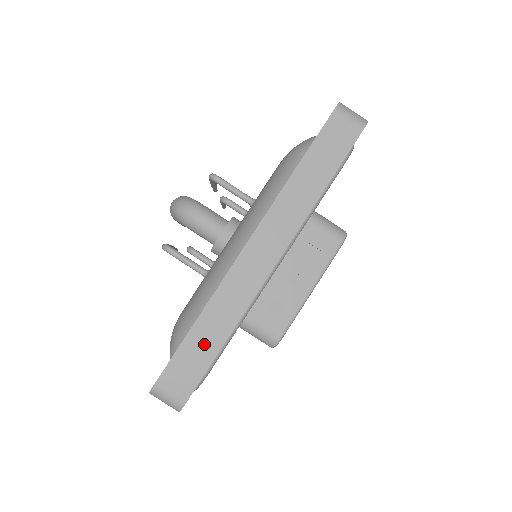
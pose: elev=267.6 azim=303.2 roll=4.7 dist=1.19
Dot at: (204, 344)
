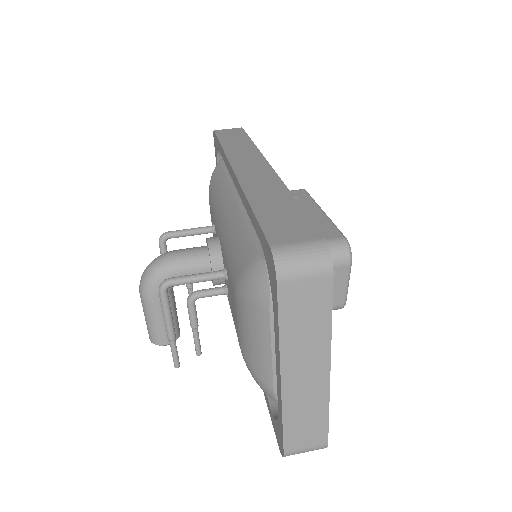
Dot at: (278, 208)
